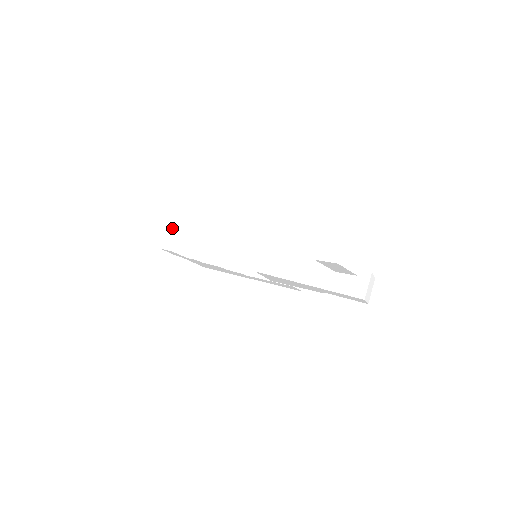
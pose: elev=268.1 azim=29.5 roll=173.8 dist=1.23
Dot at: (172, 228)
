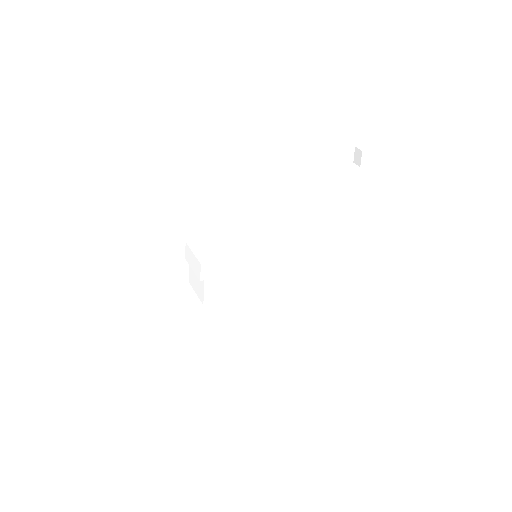
Dot at: (198, 251)
